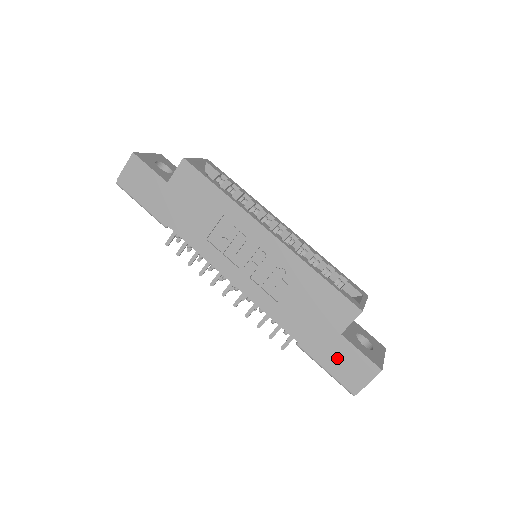
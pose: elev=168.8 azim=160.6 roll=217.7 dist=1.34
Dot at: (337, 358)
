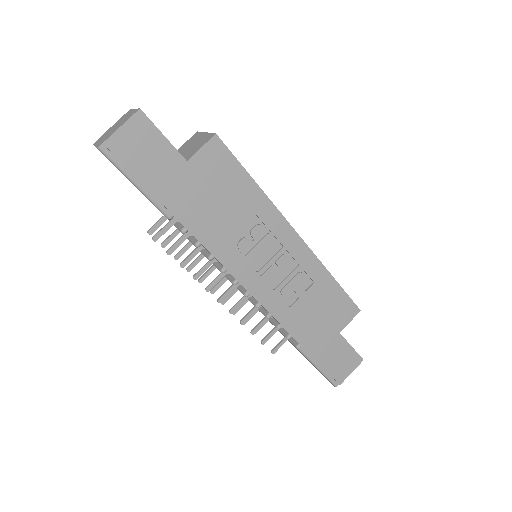
Dot at: (332, 355)
